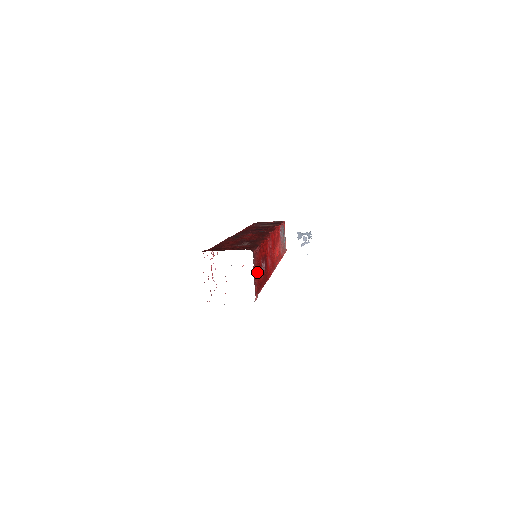
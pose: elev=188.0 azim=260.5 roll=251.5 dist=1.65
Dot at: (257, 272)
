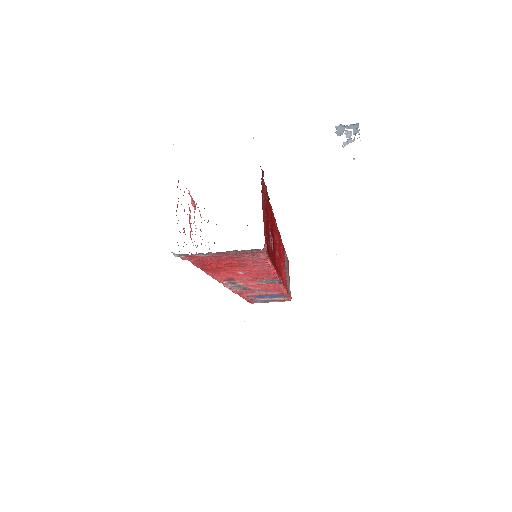
Dot at: occluded
